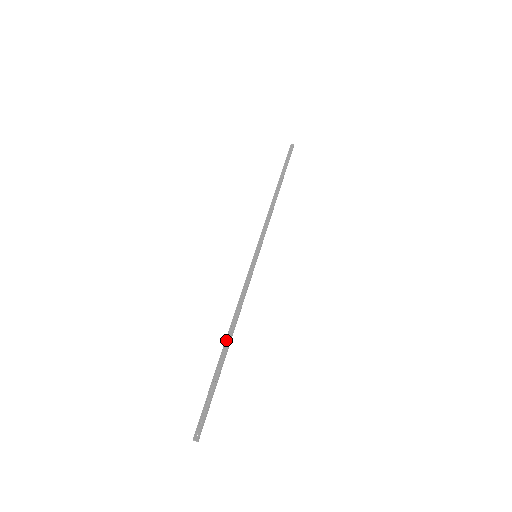
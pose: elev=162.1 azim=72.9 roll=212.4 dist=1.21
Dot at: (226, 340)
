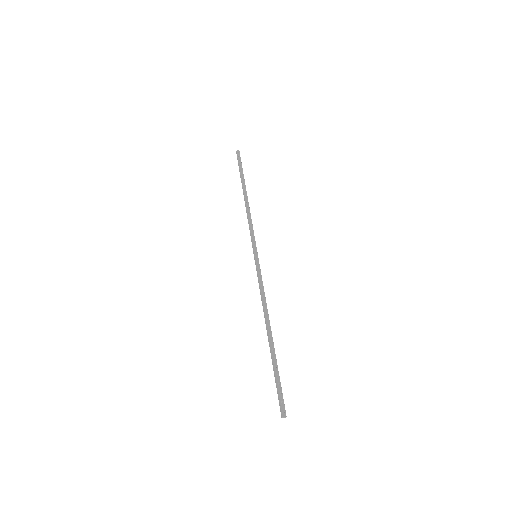
Dot at: (269, 331)
